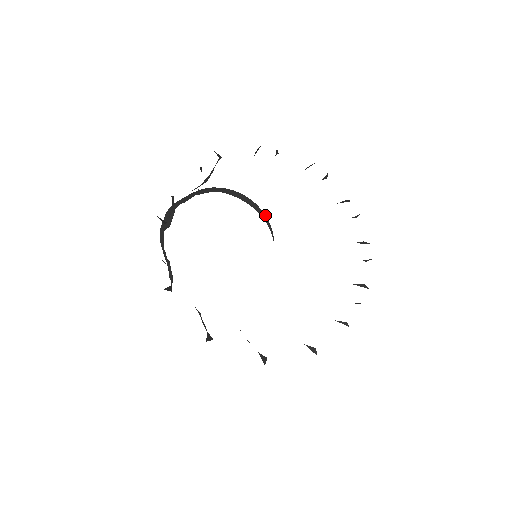
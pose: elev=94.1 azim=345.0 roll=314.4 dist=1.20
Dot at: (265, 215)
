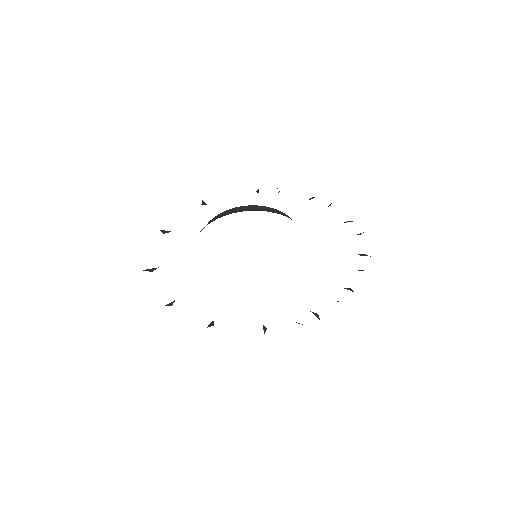
Dot at: (281, 212)
